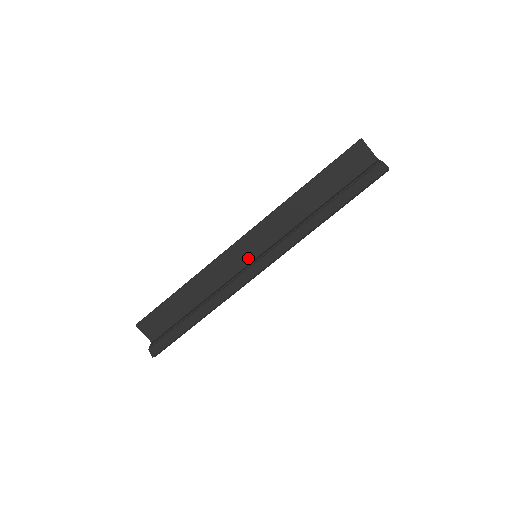
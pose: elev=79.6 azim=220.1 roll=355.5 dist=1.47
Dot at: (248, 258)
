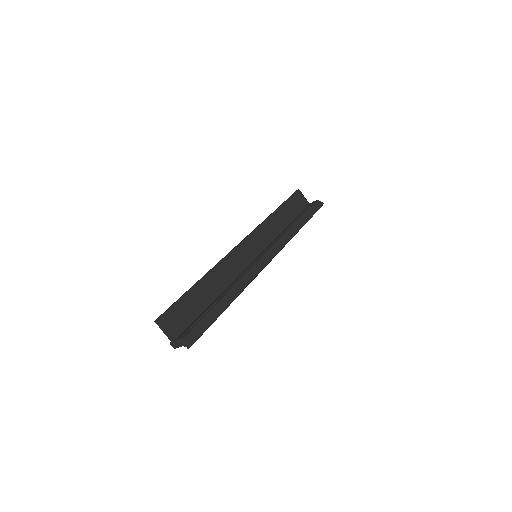
Dot at: (249, 258)
